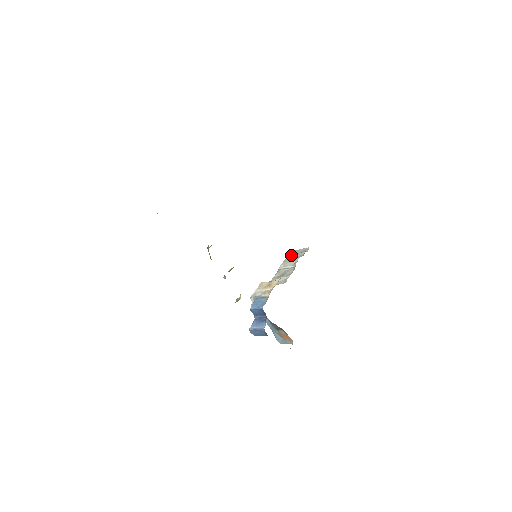
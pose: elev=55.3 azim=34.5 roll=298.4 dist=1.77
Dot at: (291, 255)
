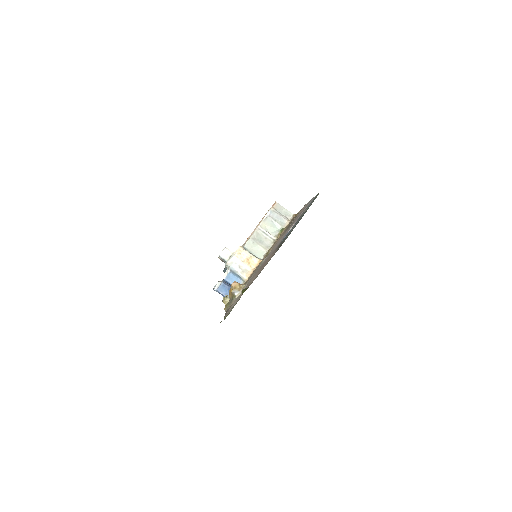
Dot at: (274, 213)
